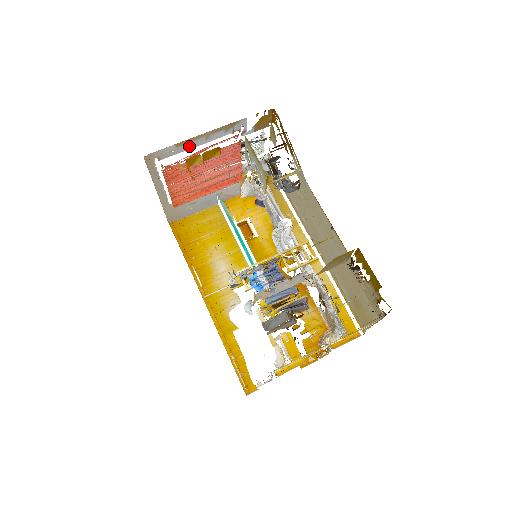
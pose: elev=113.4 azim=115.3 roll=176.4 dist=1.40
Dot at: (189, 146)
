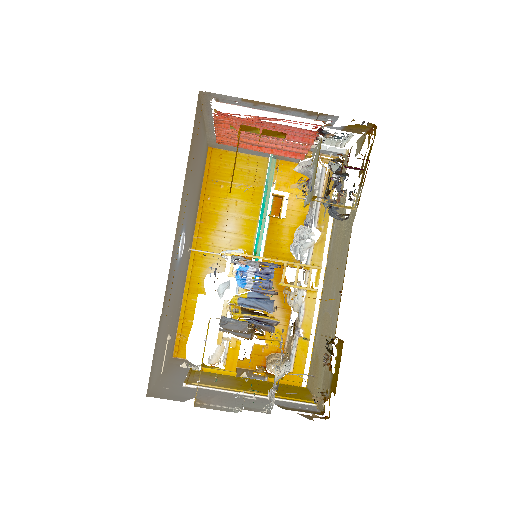
Dot at: (258, 106)
